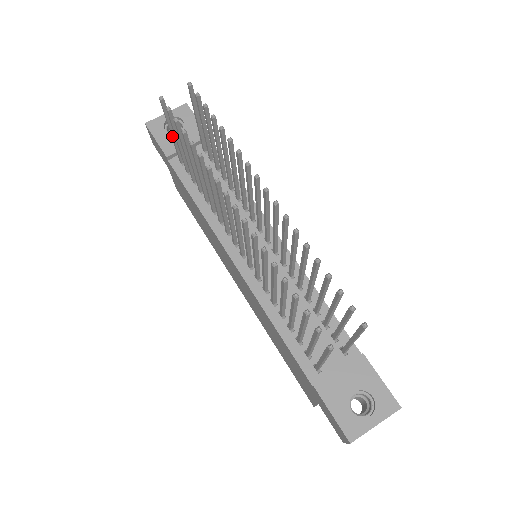
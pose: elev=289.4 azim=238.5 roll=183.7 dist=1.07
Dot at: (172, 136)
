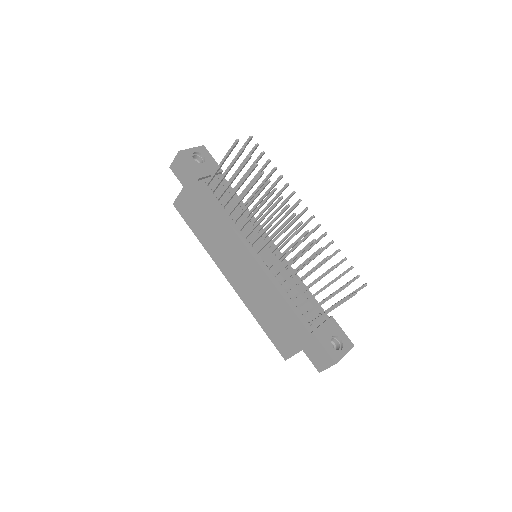
Dot at: (221, 165)
